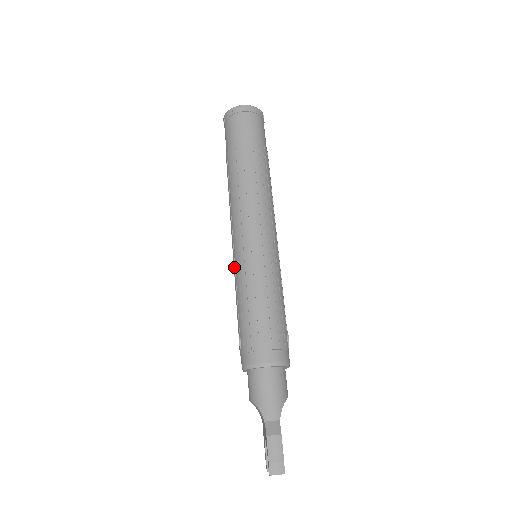
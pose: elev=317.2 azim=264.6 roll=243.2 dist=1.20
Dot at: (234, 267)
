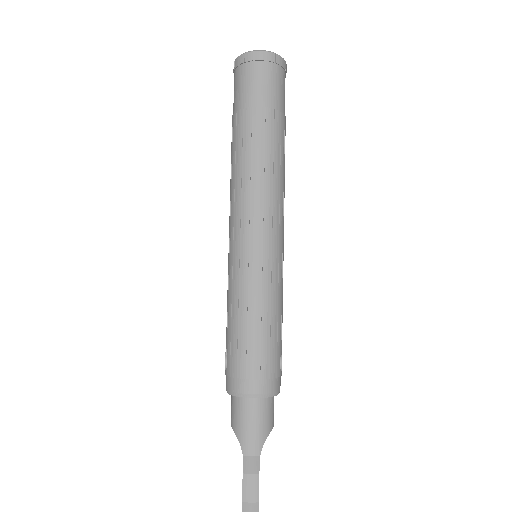
Dot at: (228, 269)
